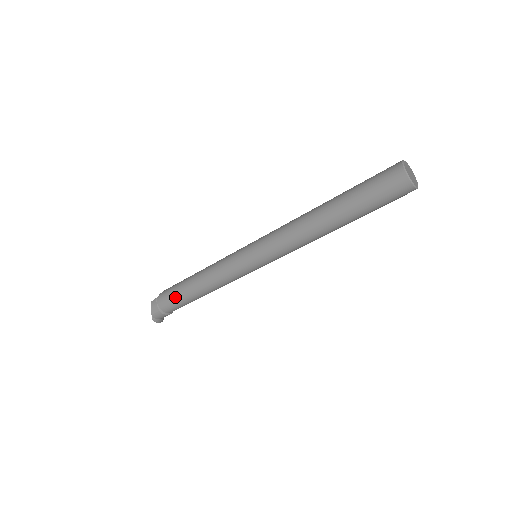
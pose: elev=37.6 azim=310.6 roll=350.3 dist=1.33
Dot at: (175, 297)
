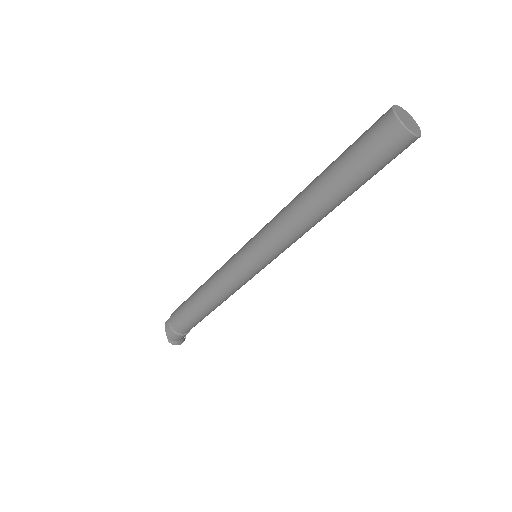
Dot at: (184, 315)
